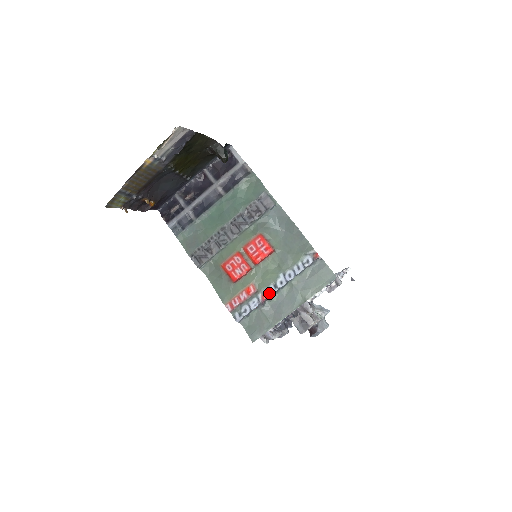
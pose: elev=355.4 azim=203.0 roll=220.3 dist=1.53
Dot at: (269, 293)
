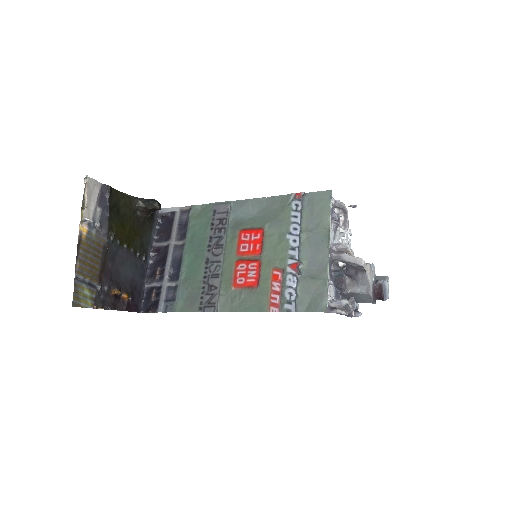
Dot at: (294, 259)
